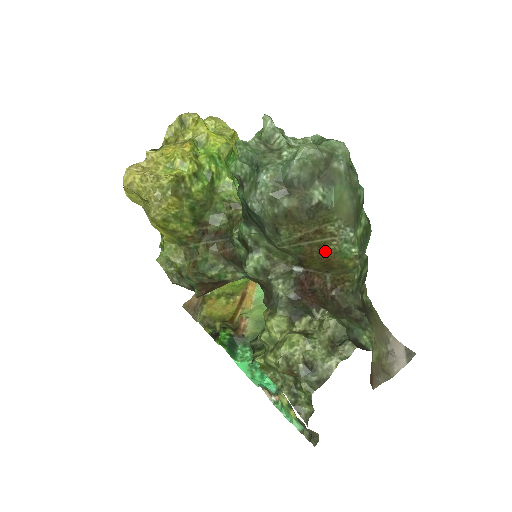
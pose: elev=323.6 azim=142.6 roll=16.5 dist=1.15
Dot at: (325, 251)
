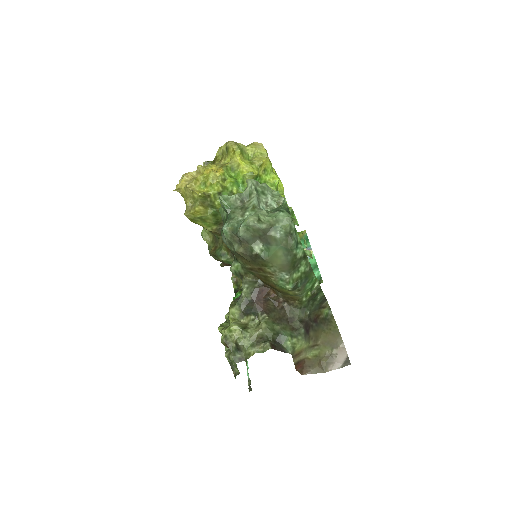
Dot at: (269, 281)
